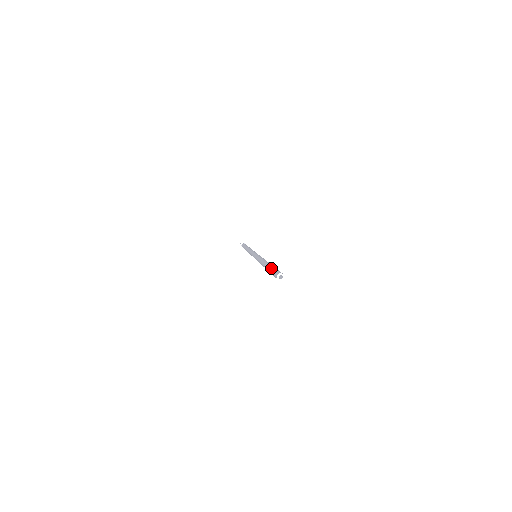
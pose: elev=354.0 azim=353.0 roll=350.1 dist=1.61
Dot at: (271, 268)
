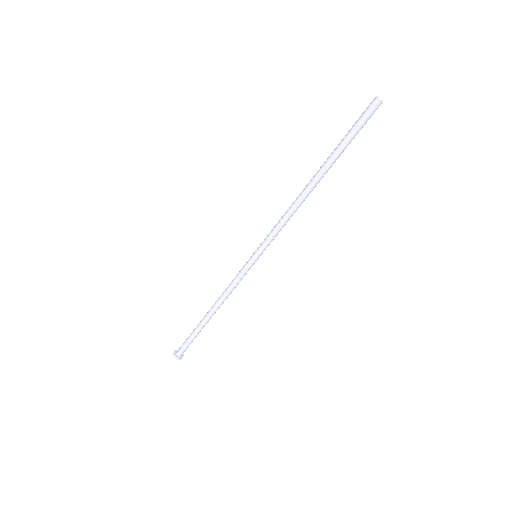
Dot at: occluded
